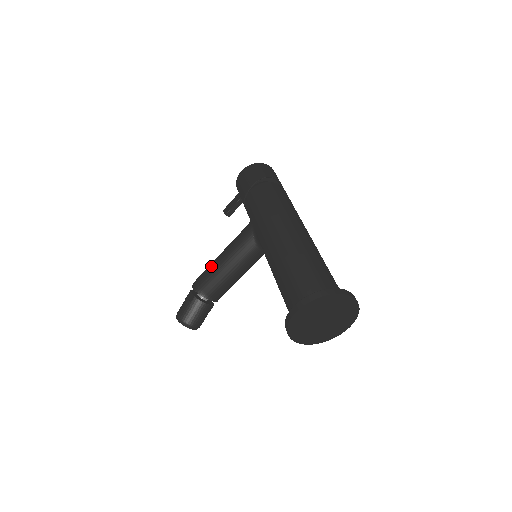
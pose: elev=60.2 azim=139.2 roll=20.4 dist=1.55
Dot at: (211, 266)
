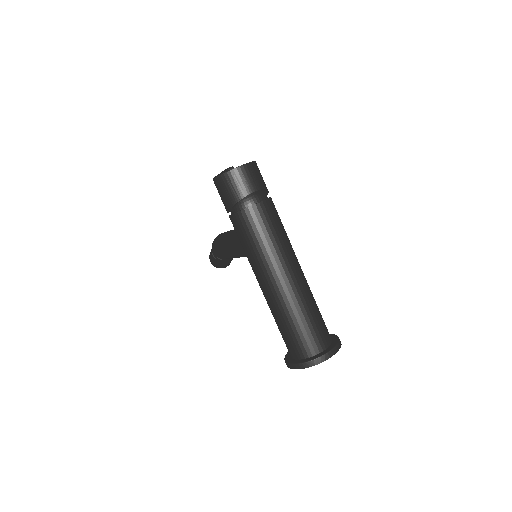
Dot at: (221, 248)
